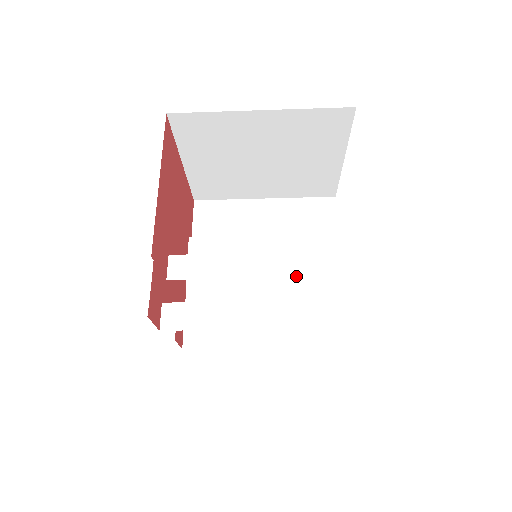
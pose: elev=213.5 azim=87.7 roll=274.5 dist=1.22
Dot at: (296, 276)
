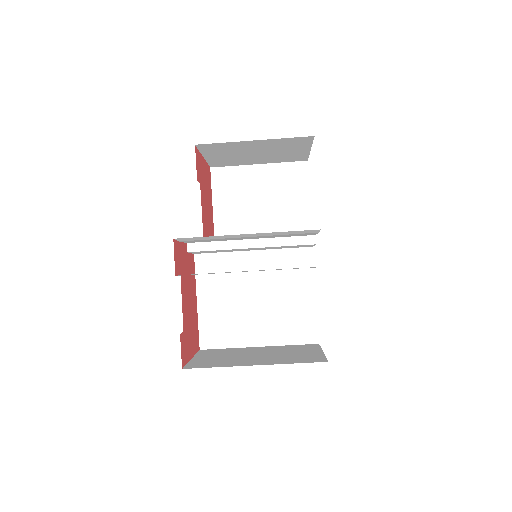
Dot at: occluded
